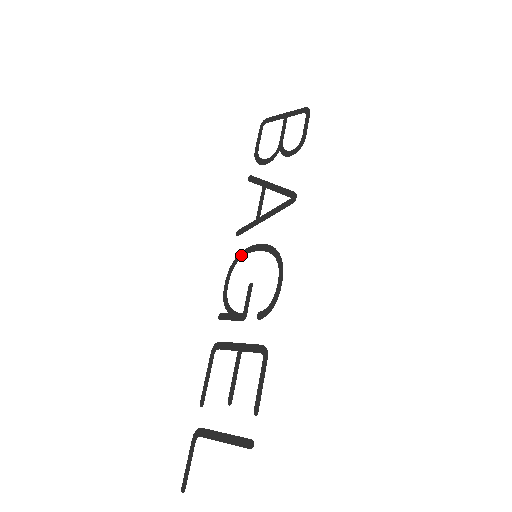
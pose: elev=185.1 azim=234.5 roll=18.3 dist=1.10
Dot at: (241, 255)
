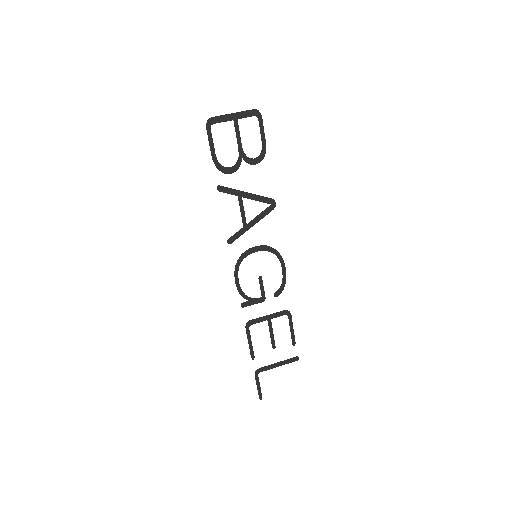
Dot at: (242, 258)
